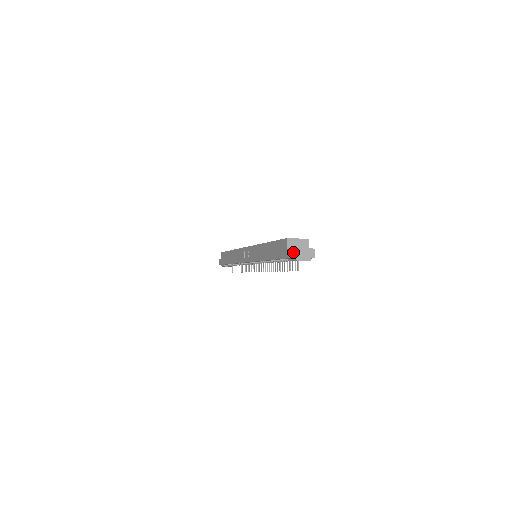
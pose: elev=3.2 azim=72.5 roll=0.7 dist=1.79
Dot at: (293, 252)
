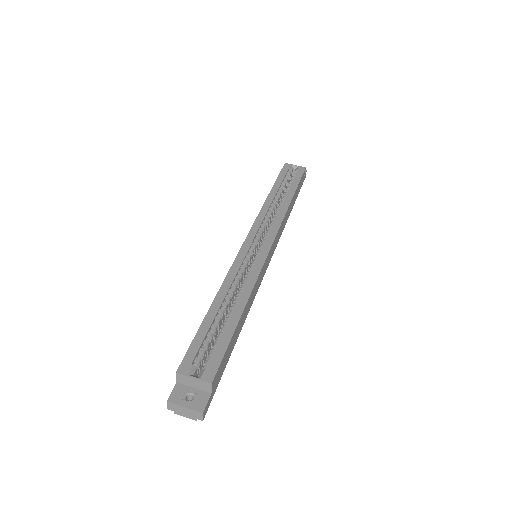
Dot at: (168, 405)
